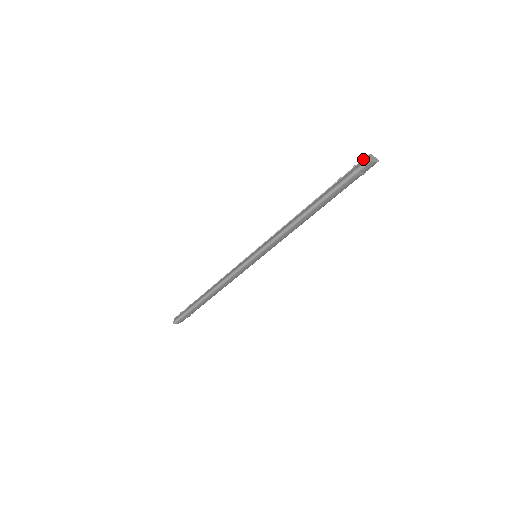
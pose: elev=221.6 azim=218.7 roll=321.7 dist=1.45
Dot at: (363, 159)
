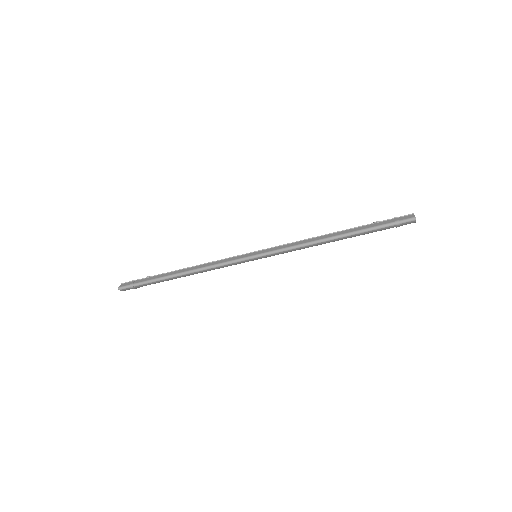
Dot at: (407, 215)
